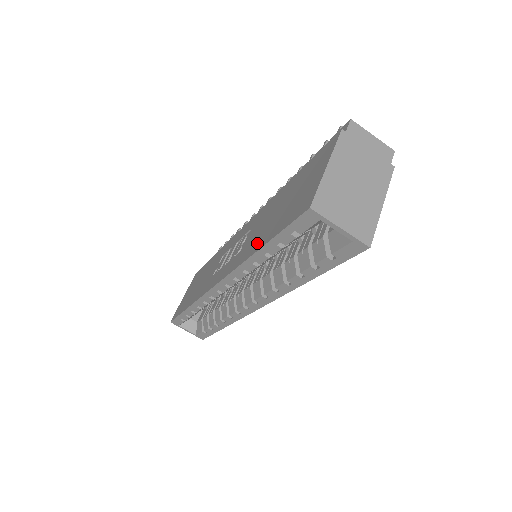
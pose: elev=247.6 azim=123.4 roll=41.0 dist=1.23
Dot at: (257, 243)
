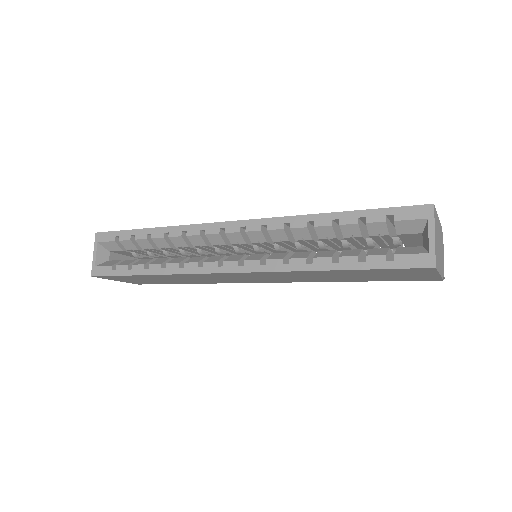
Dot at: occluded
